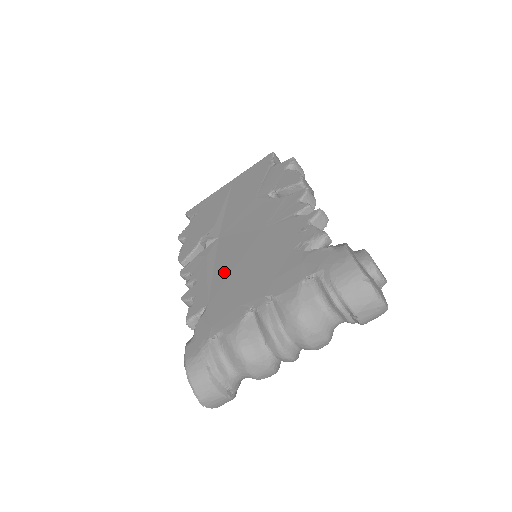
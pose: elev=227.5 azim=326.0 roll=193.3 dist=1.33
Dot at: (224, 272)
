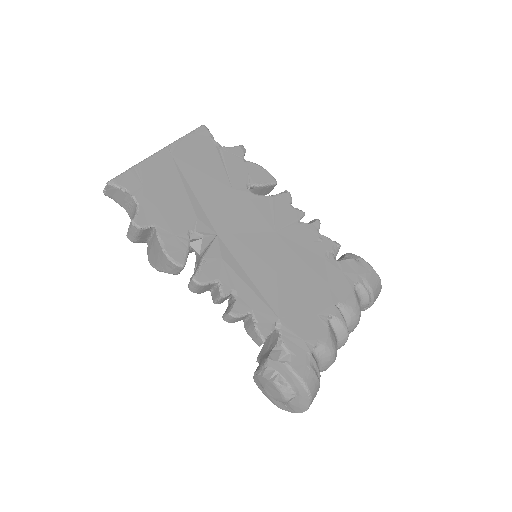
Dot at: (267, 280)
